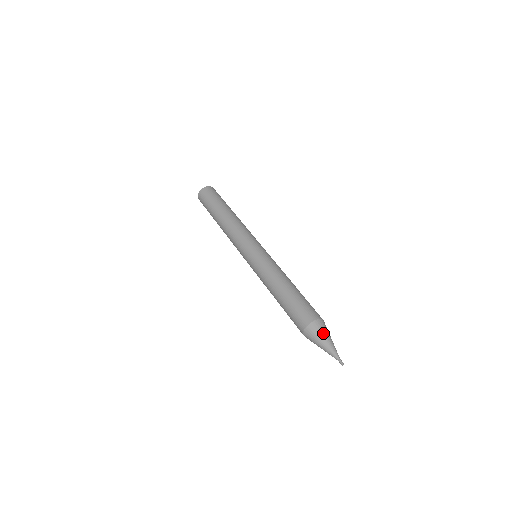
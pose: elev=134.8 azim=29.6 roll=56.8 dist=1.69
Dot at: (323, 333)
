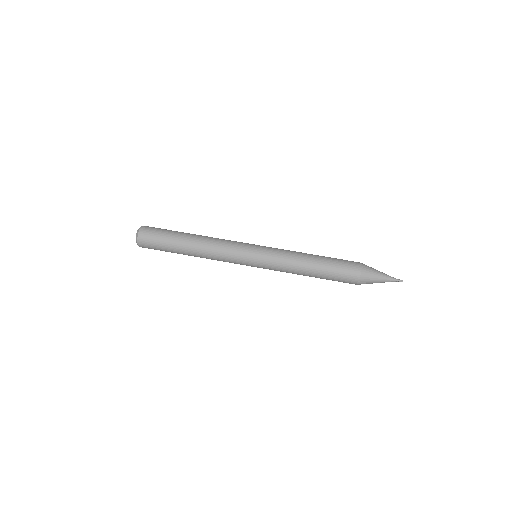
Dot at: (373, 275)
